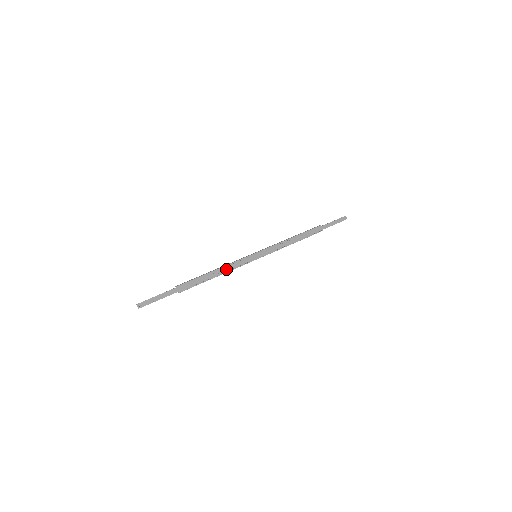
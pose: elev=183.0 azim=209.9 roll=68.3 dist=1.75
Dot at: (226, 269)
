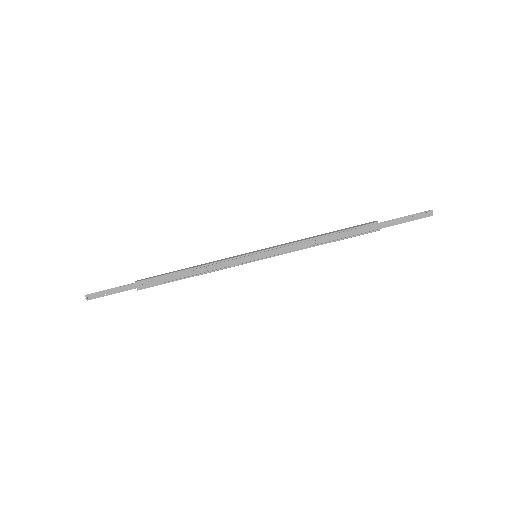
Dot at: (206, 269)
